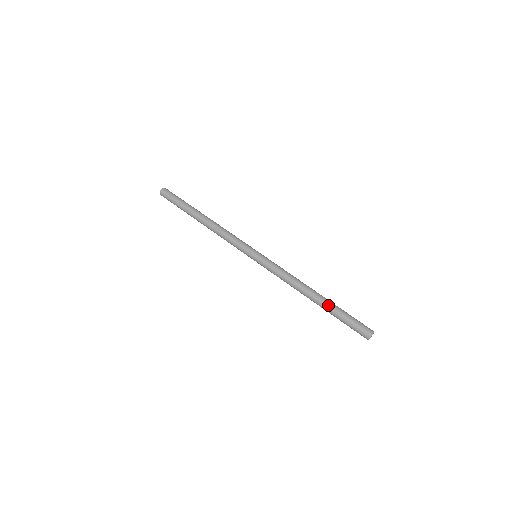
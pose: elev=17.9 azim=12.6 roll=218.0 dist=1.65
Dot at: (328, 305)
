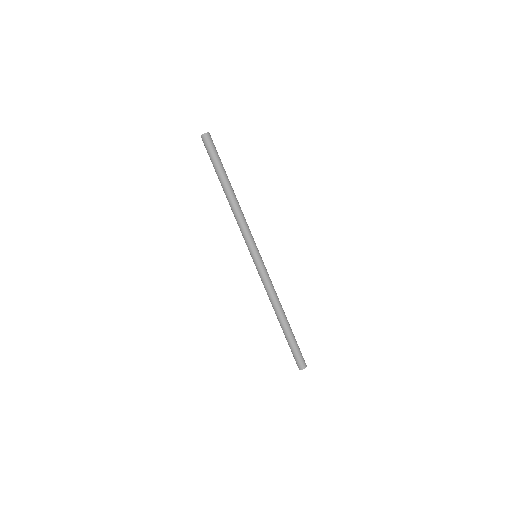
Dot at: (287, 332)
